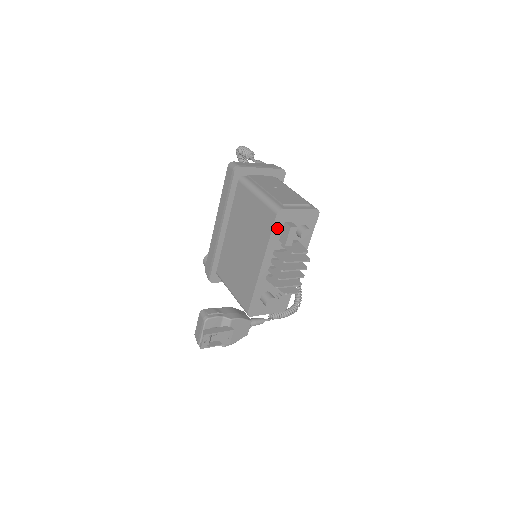
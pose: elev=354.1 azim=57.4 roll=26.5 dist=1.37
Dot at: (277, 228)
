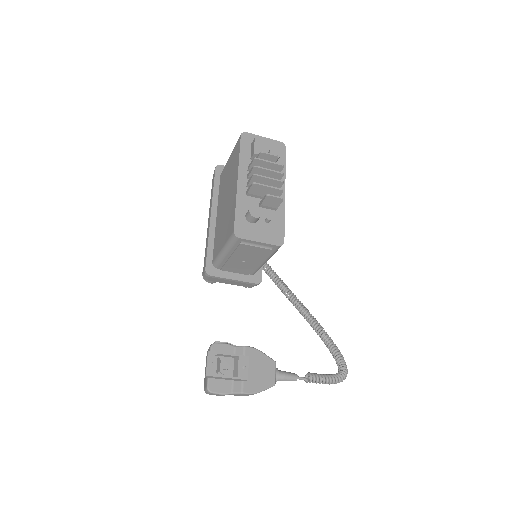
Dot at: (245, 148)
